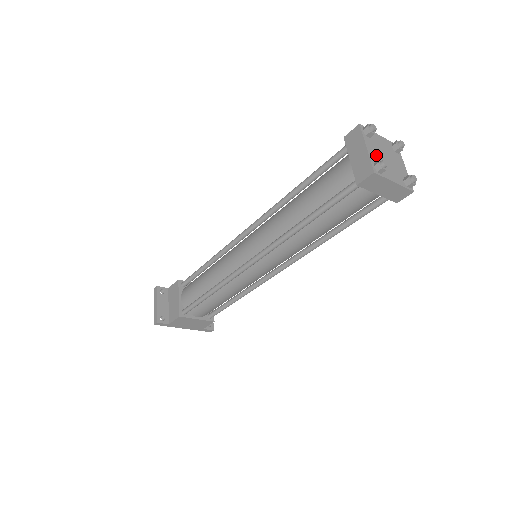
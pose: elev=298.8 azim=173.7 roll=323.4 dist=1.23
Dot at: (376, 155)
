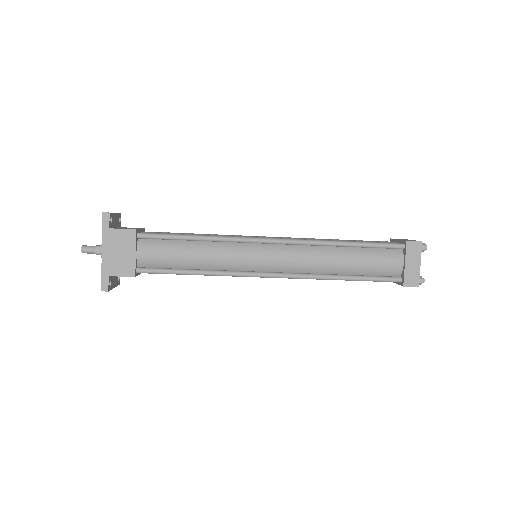
Dot at: occluded
